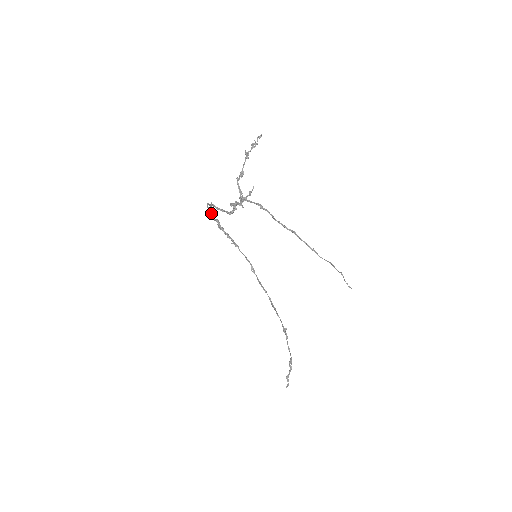
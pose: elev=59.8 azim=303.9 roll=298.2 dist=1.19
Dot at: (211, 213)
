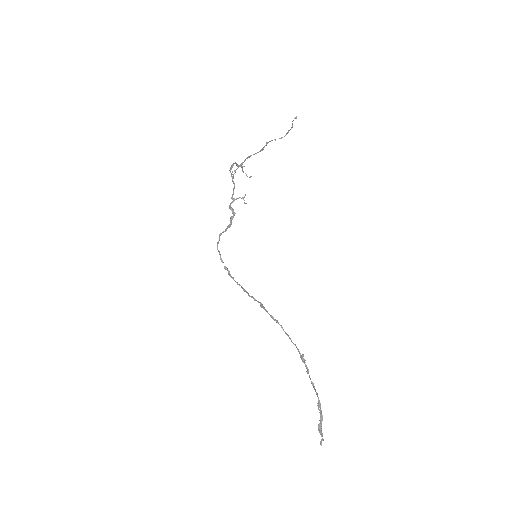
Dot at: (221, 259)
